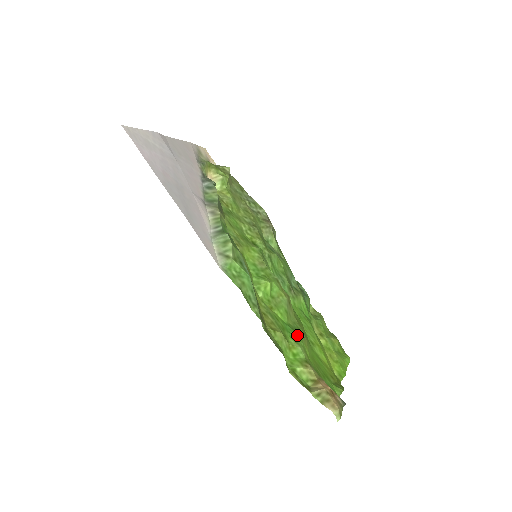
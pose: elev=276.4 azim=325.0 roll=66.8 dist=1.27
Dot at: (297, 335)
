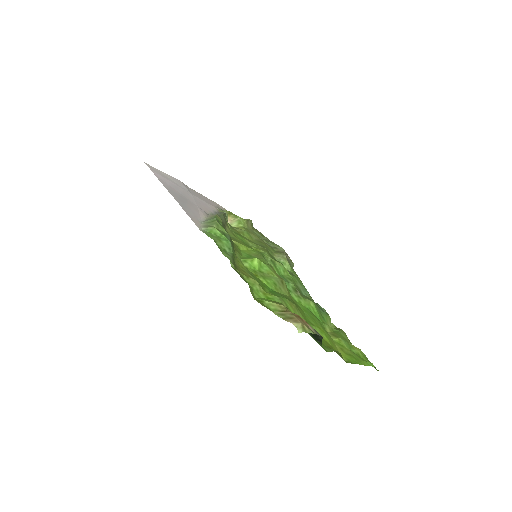
Dot at: (281, 296)
